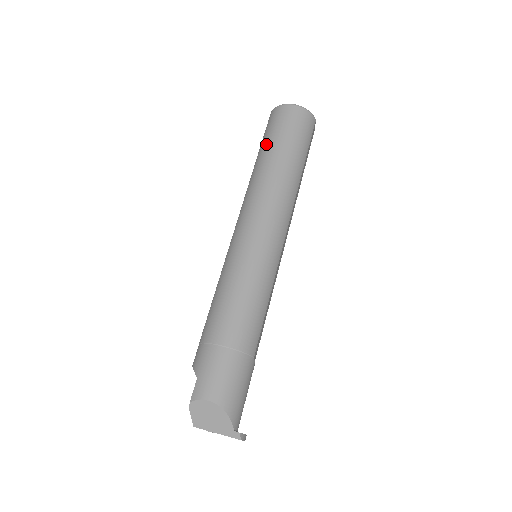
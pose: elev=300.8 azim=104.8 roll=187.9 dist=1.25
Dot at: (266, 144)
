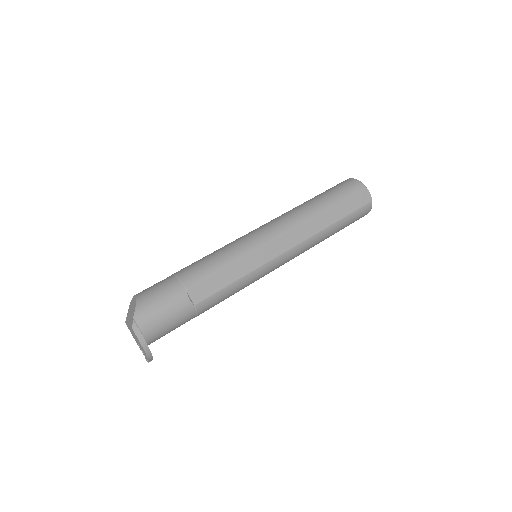
Dot at: occluded
